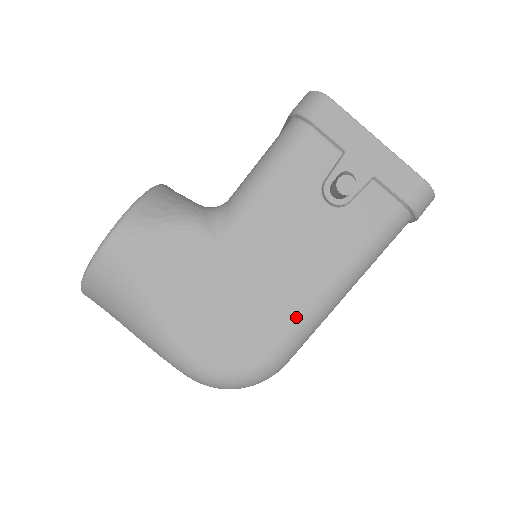
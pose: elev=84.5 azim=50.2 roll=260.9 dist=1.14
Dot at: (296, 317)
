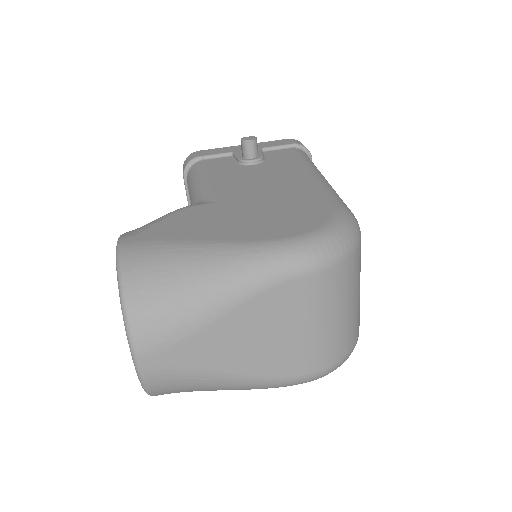
Dot at: (316, 190)
